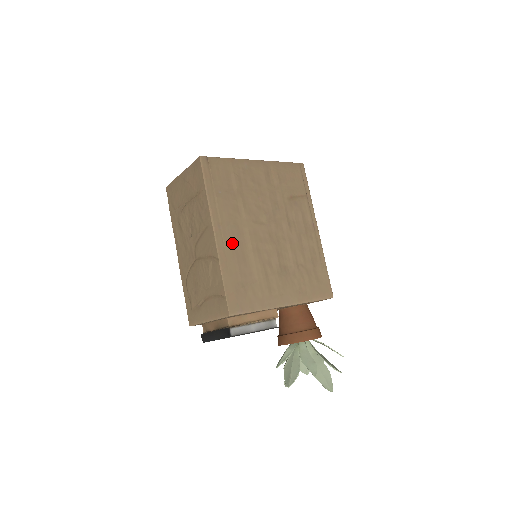
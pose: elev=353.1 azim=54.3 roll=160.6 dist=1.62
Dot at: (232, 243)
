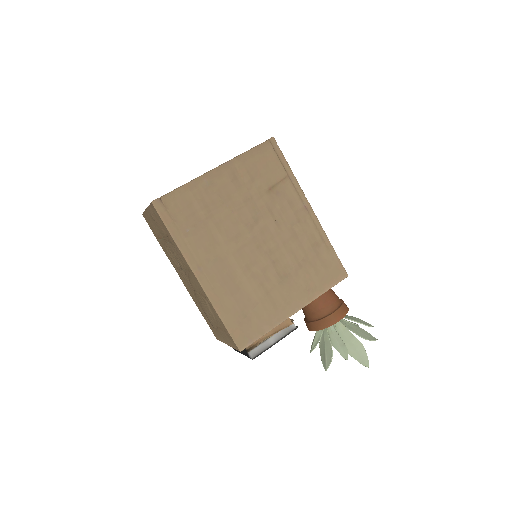
Dot at: (219, 278)
